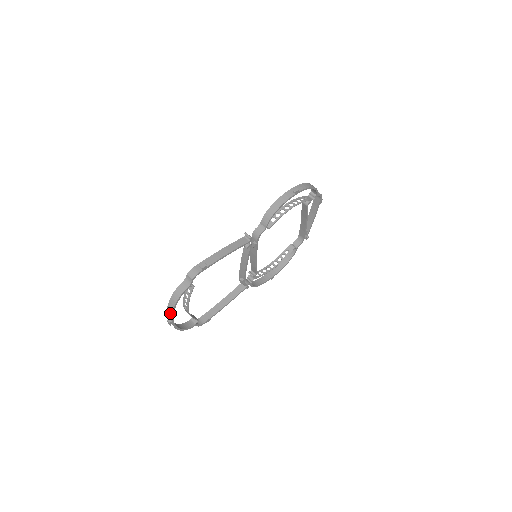
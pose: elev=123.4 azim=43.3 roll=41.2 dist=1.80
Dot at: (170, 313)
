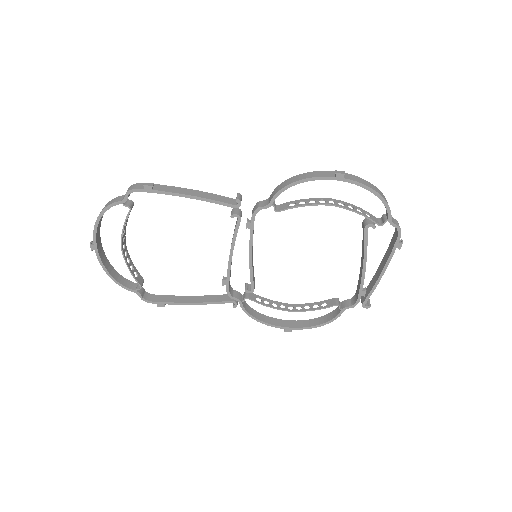
Dot at: (95, 230)
